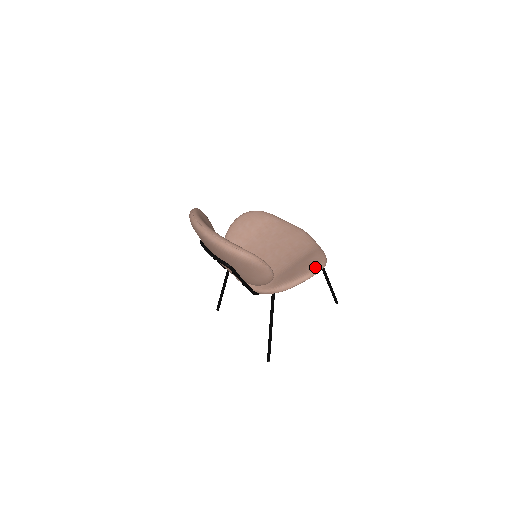
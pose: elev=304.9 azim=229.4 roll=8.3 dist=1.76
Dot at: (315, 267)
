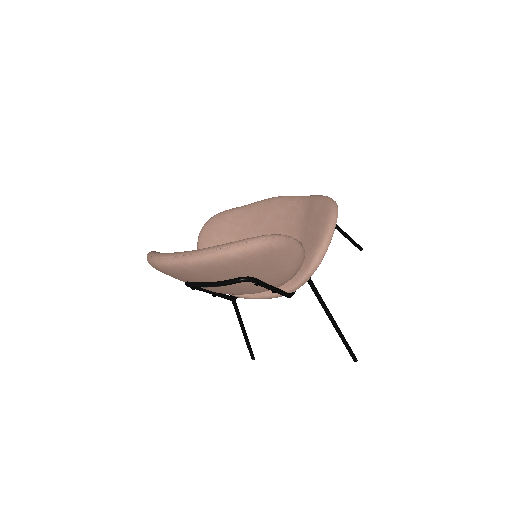
Dot at: (330, 211)
